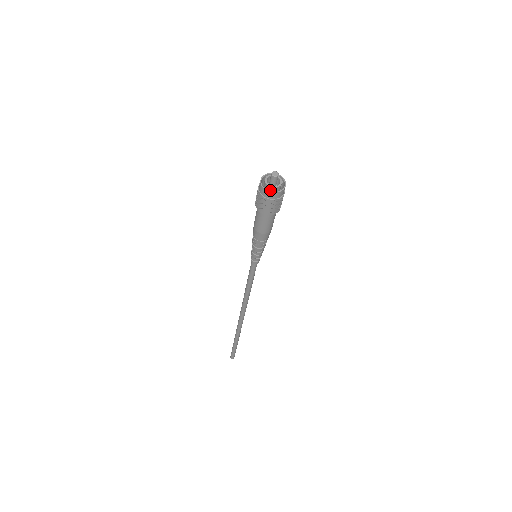
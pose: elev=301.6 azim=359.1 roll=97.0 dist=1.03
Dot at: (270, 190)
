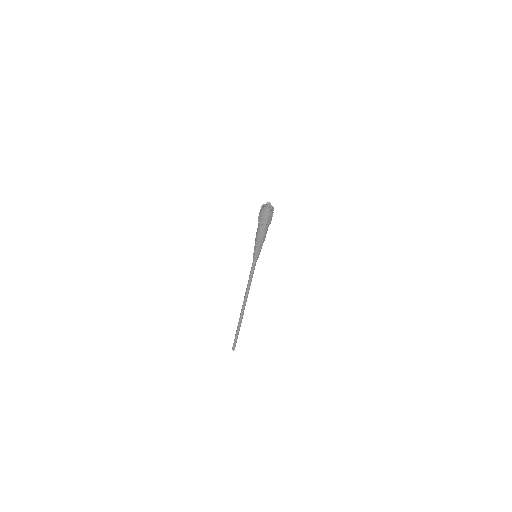
Dot at: (270, 211)
